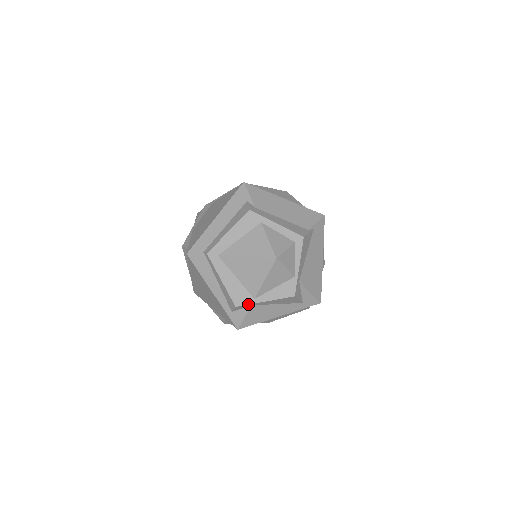
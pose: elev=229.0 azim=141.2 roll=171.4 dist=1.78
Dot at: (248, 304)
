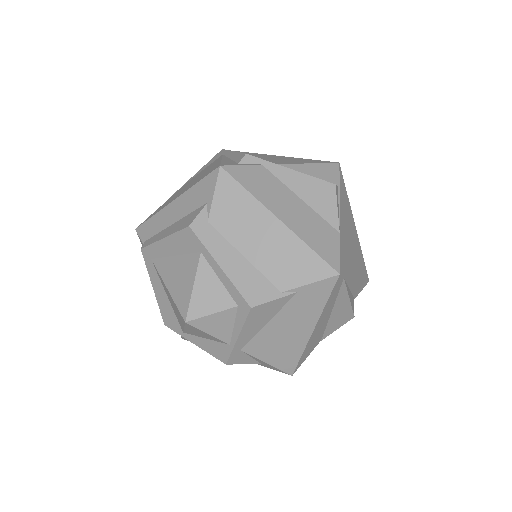
Dot at: (176, 332)
